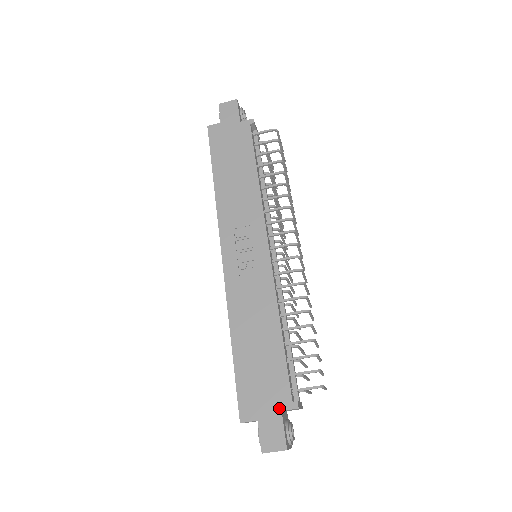
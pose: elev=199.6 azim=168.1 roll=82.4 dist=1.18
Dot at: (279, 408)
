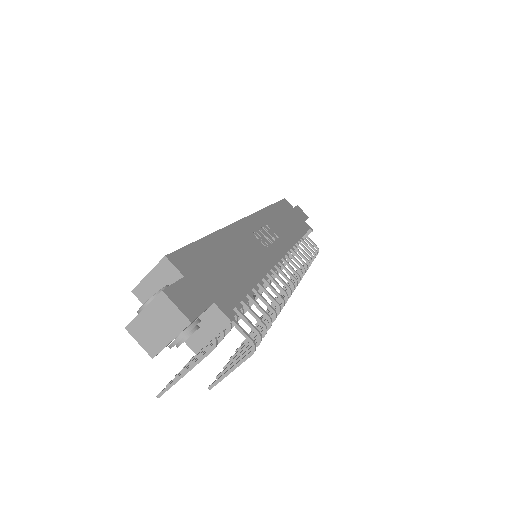
Dot at: (214, 298)
